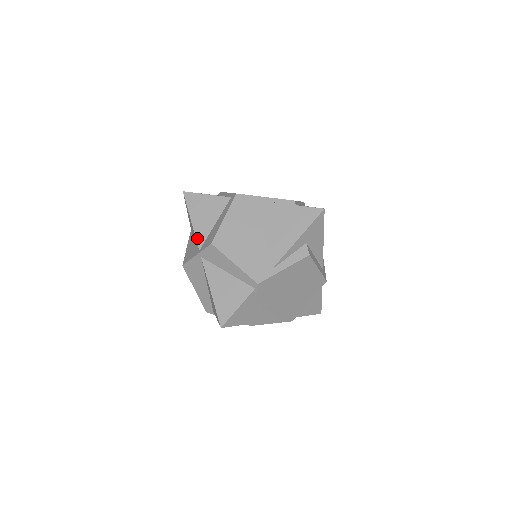
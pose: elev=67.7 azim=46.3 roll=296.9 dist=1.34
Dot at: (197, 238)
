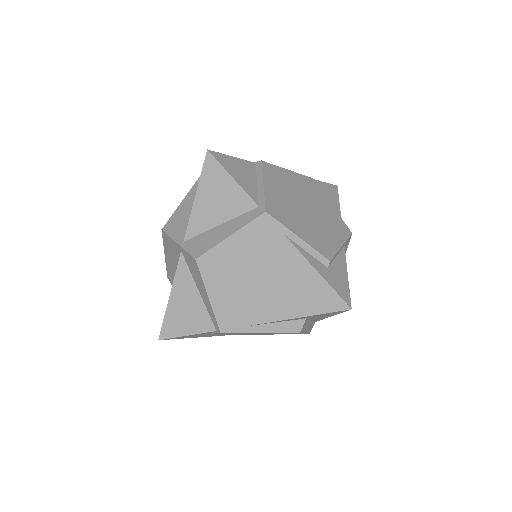
Dot at: (189, 225)
